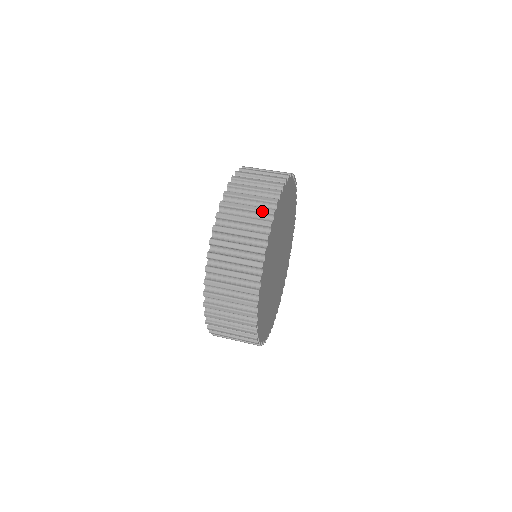
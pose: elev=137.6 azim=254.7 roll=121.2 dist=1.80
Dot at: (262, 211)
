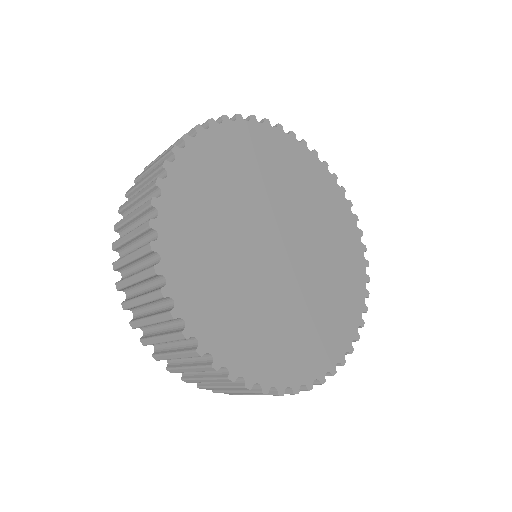
Dot at: occluded
